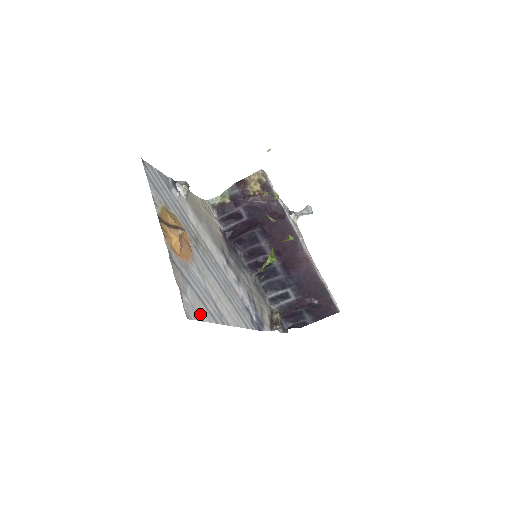
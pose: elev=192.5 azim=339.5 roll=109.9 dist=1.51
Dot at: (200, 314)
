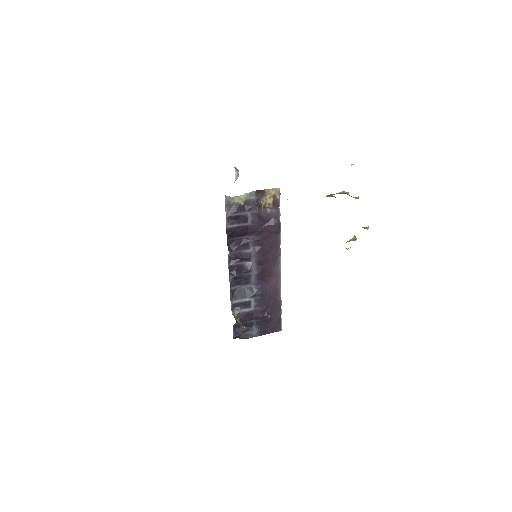
Dot at: occluded
